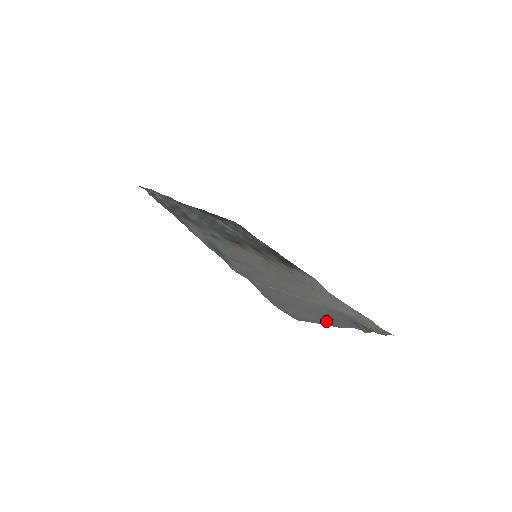
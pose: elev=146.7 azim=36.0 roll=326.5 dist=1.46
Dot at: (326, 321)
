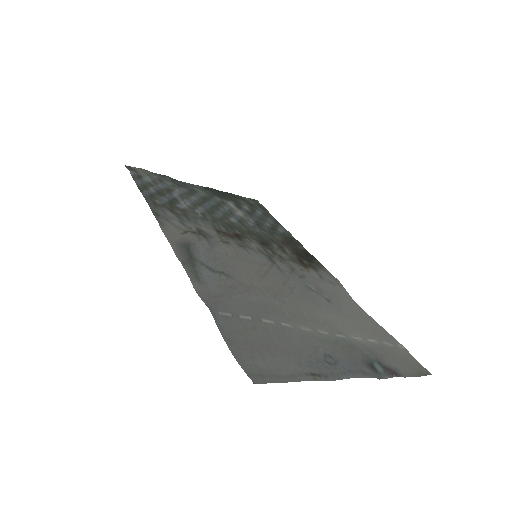
Dot at: (315, 371)
